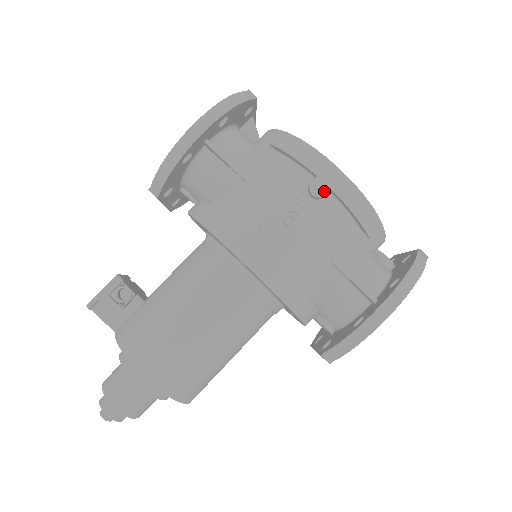
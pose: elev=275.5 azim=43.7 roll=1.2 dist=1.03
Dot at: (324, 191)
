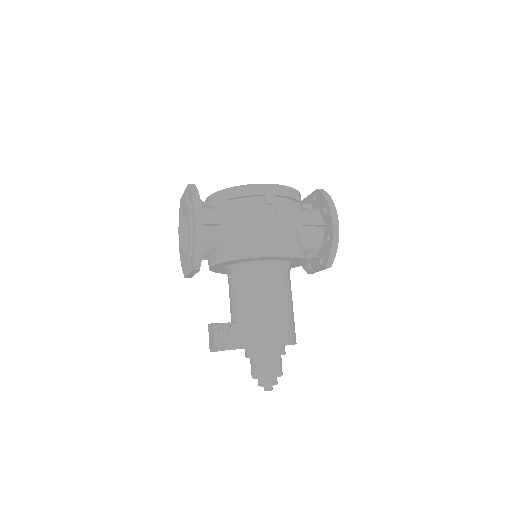
Dot at: (273, 198)
